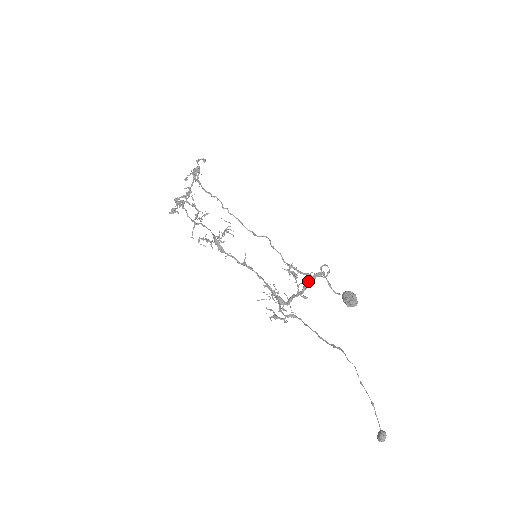
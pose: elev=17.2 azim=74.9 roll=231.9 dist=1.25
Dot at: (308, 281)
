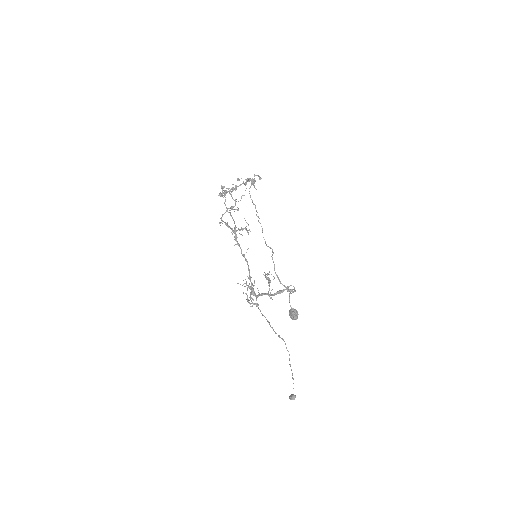
Dot at: (281, 290)
